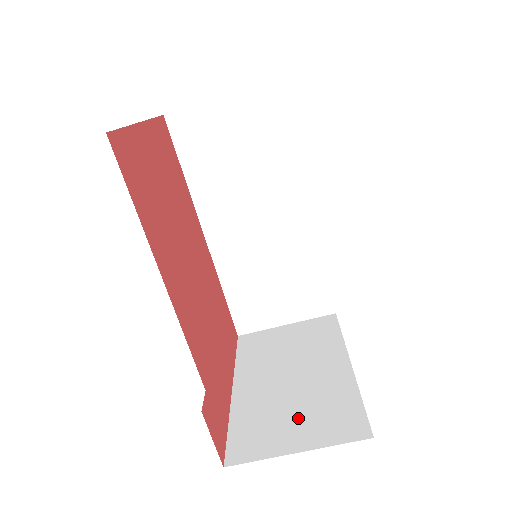
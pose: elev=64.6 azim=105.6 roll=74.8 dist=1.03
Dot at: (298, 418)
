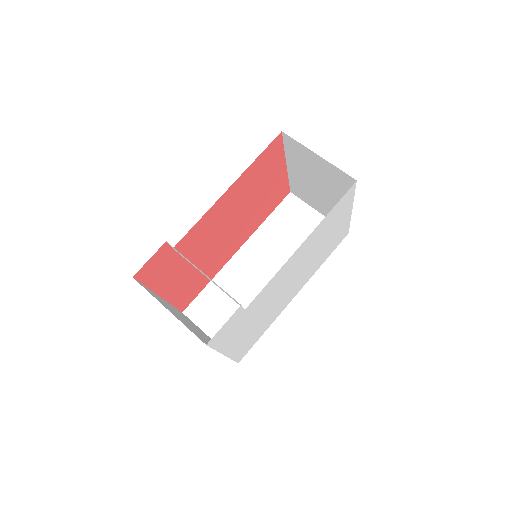
Dot at: (180, 318)
